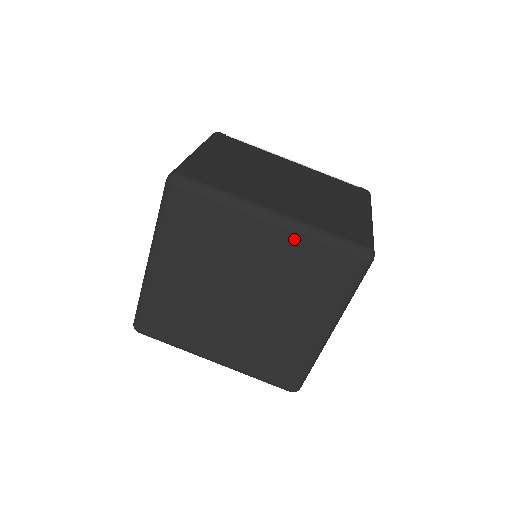
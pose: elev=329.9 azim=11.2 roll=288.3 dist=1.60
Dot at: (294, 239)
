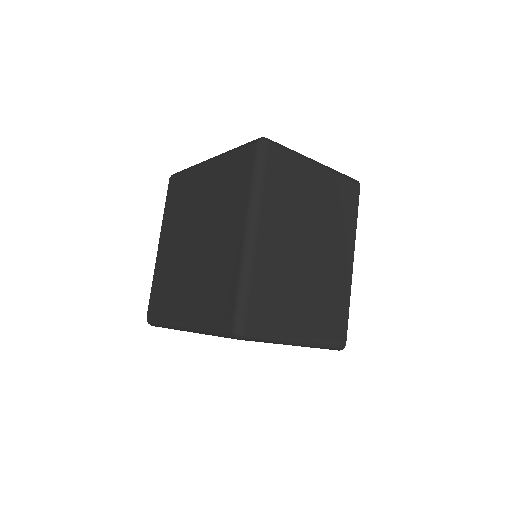
Dot at: (219, 163)
